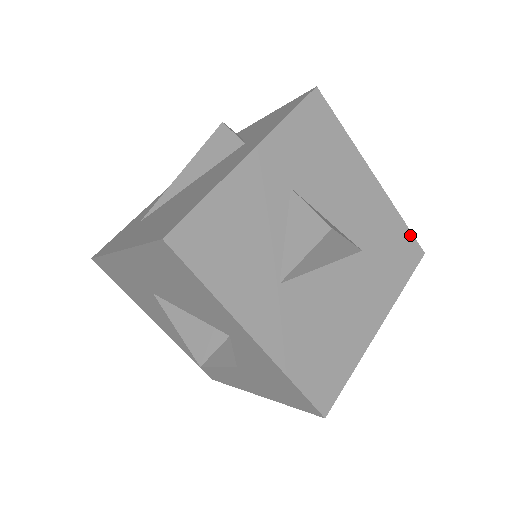
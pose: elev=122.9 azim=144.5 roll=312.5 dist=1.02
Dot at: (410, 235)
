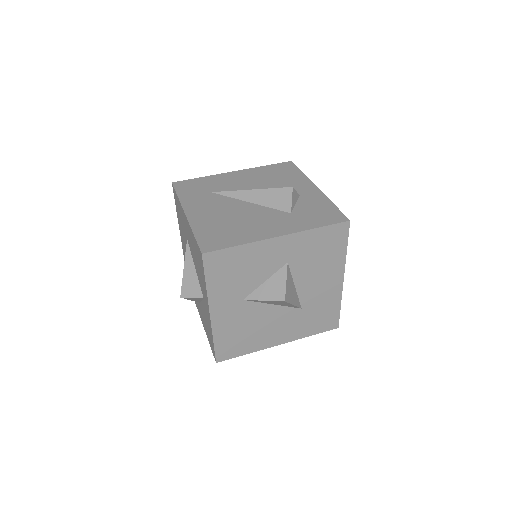
Dot at: (338, 315)
